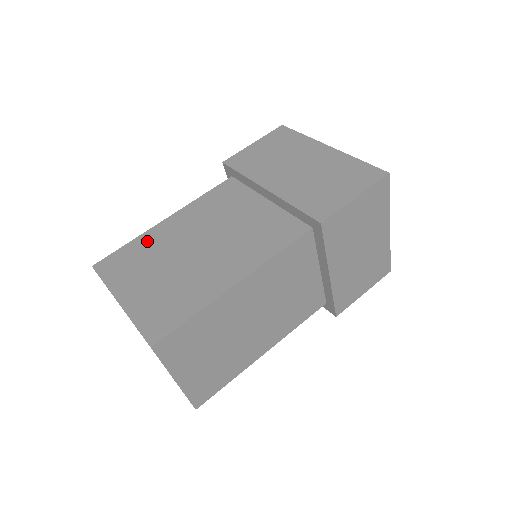
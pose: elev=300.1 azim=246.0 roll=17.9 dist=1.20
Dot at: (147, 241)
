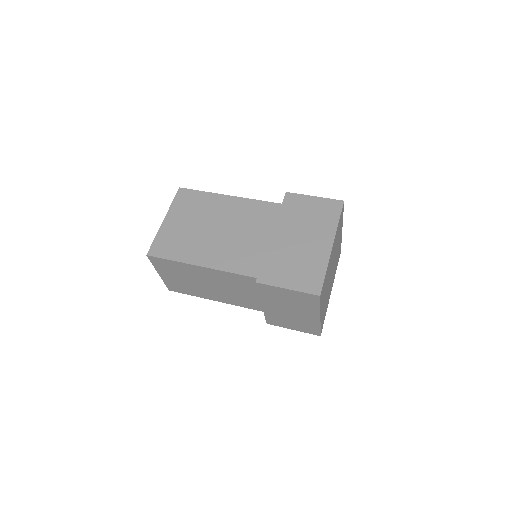
Dot at: (209, 200)
